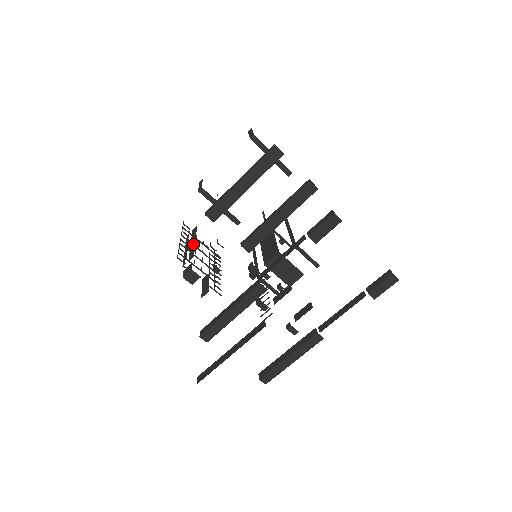
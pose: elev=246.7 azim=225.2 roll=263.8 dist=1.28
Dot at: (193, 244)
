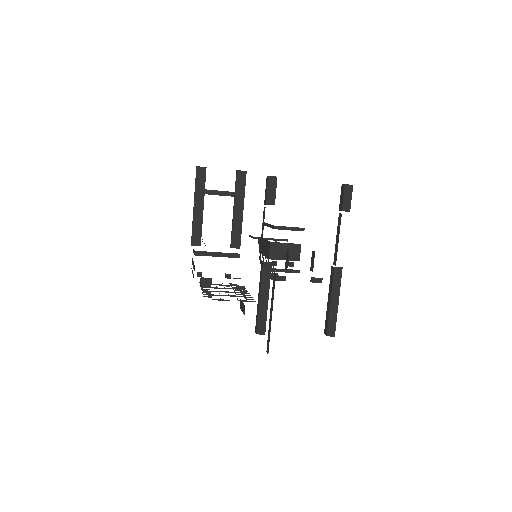
Dot at: (193, 264)
